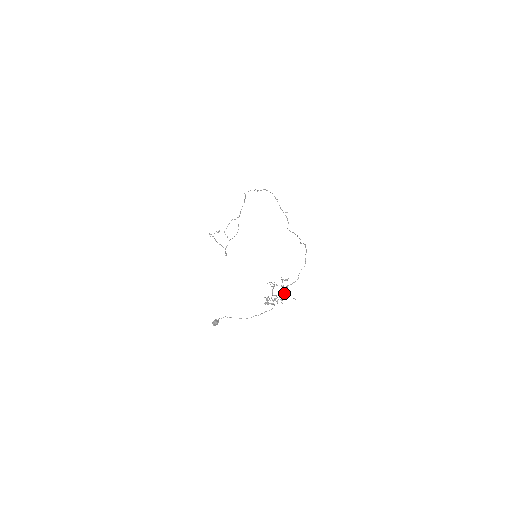
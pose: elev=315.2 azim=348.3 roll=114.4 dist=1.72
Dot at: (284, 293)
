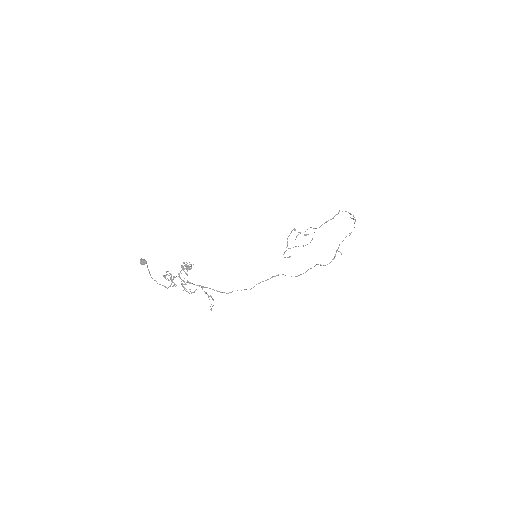
Dot at: (205, 293)
